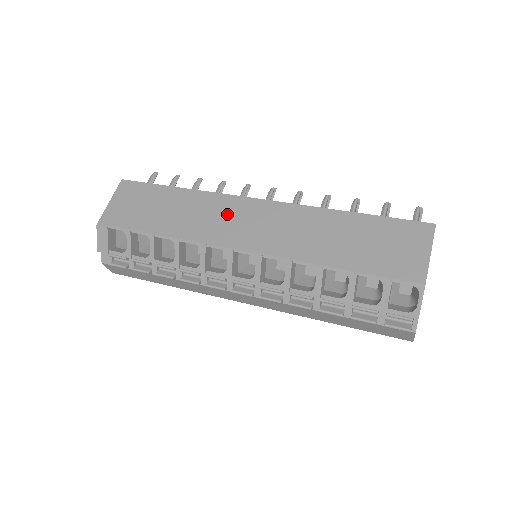
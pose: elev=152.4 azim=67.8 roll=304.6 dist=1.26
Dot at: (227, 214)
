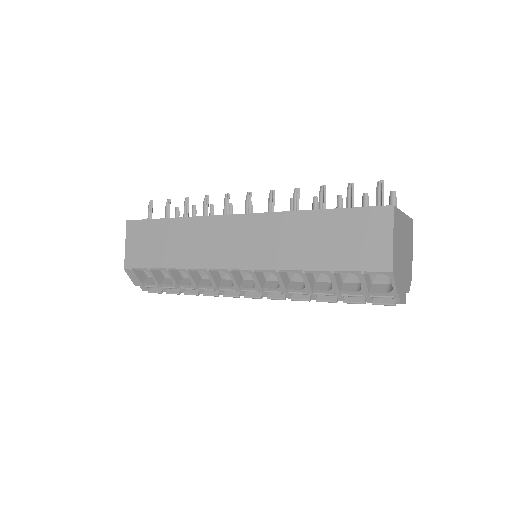
Dot at: (216, 236)
